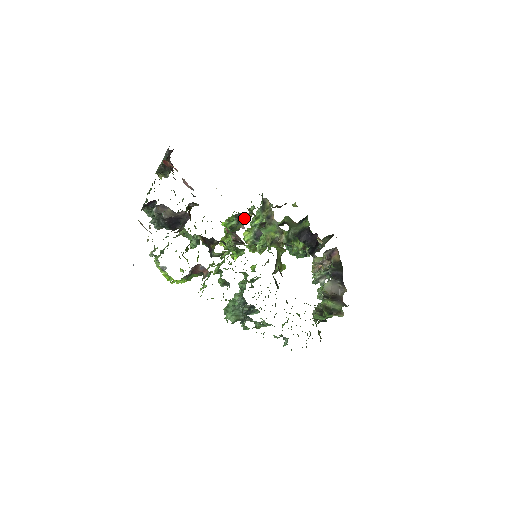
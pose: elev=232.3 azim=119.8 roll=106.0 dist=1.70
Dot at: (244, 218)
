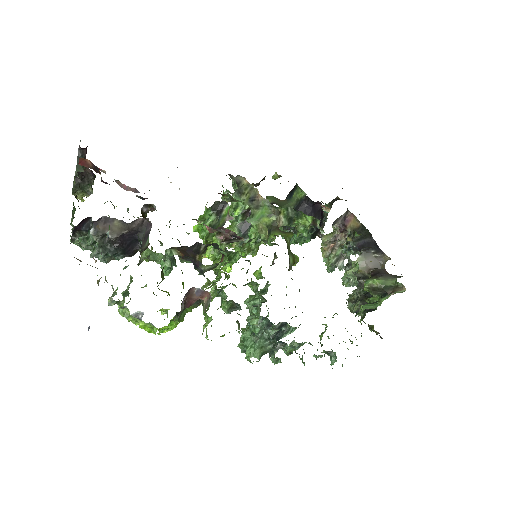
Dot at: (225, 206)
